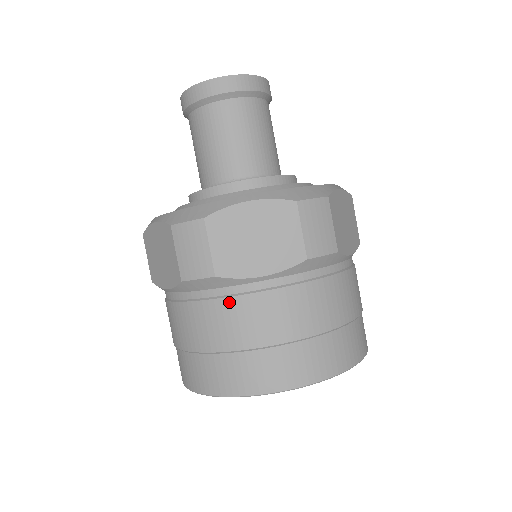
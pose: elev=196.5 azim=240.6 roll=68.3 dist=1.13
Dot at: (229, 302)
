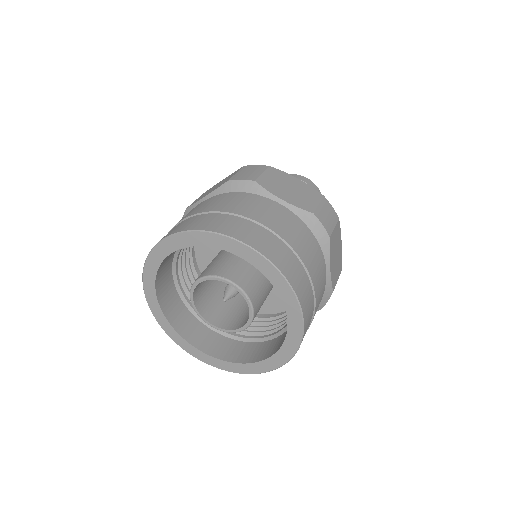
Dot at: occluded
